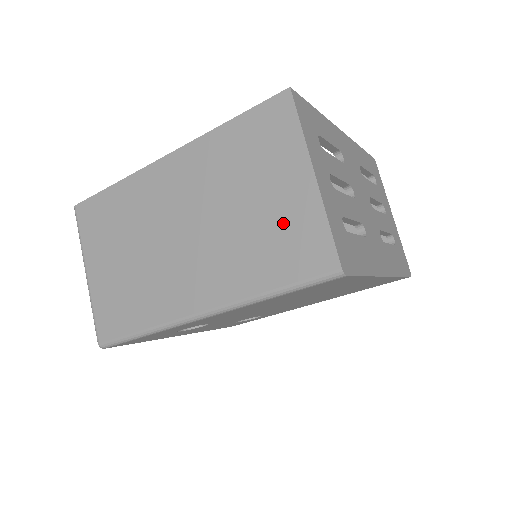
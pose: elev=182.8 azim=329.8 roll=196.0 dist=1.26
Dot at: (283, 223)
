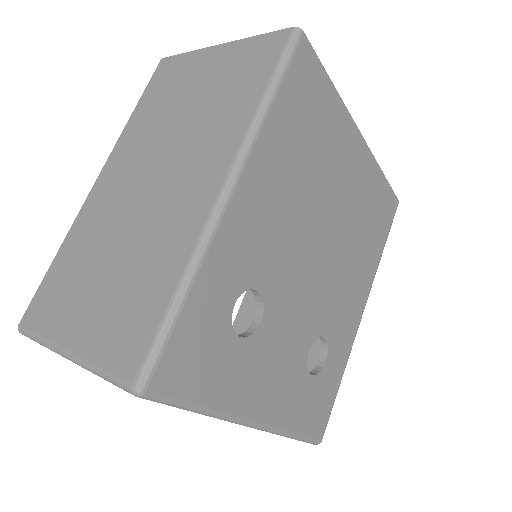
Dot at: (226, 74)
